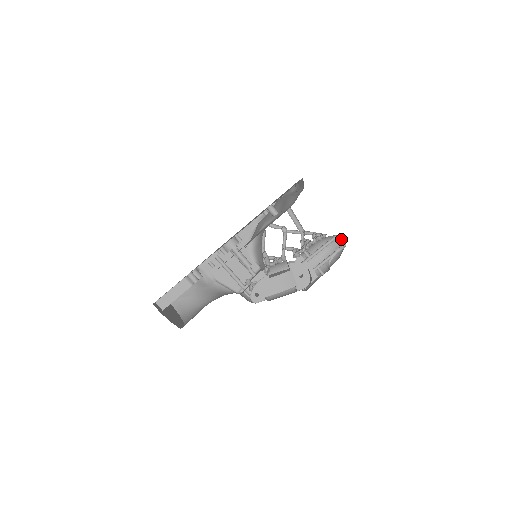
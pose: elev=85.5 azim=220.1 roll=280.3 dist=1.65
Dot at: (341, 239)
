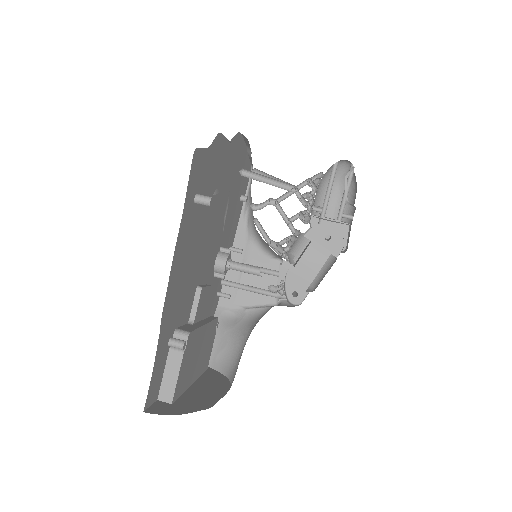
Dot at: (344, 163)
